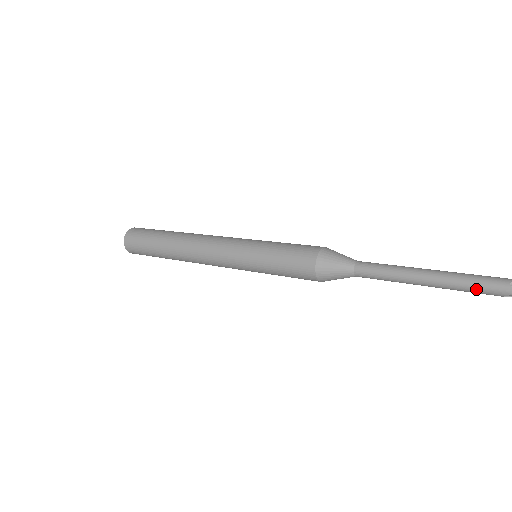
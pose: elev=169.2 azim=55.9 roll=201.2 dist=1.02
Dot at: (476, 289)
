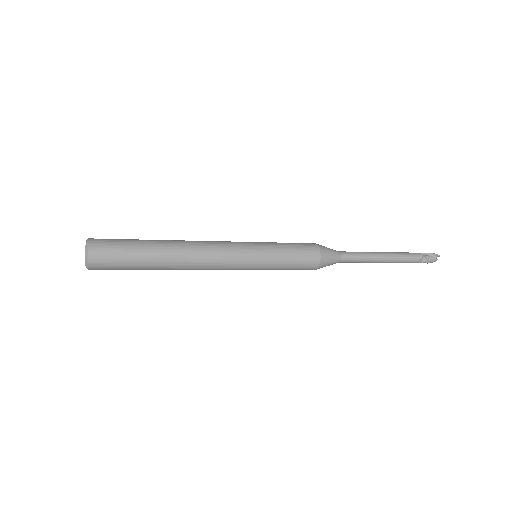
Dot at: (408, 256)
